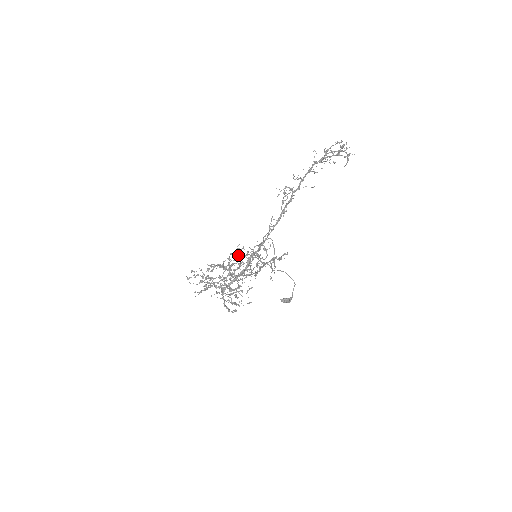
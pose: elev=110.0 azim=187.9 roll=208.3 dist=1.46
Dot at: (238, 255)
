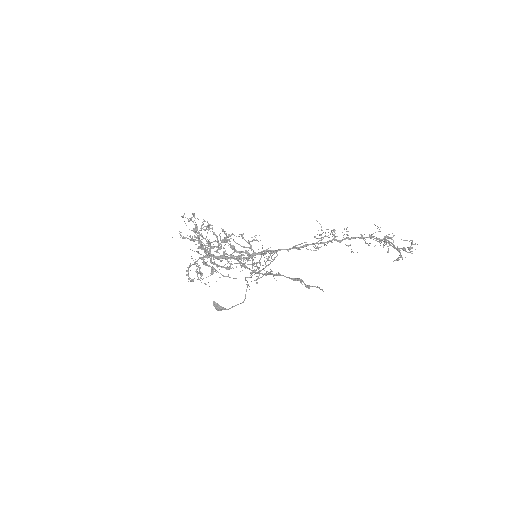
Dot at: (249, 242)
